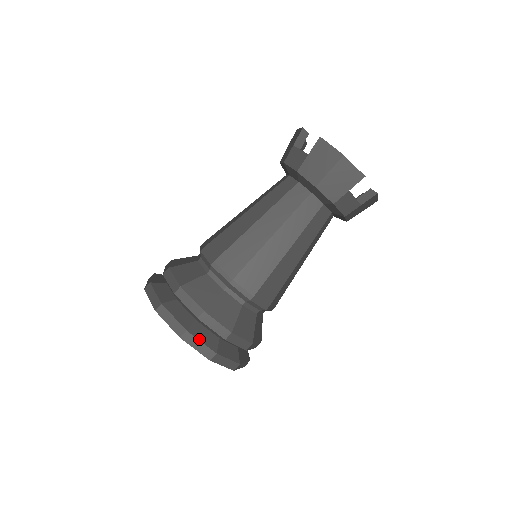
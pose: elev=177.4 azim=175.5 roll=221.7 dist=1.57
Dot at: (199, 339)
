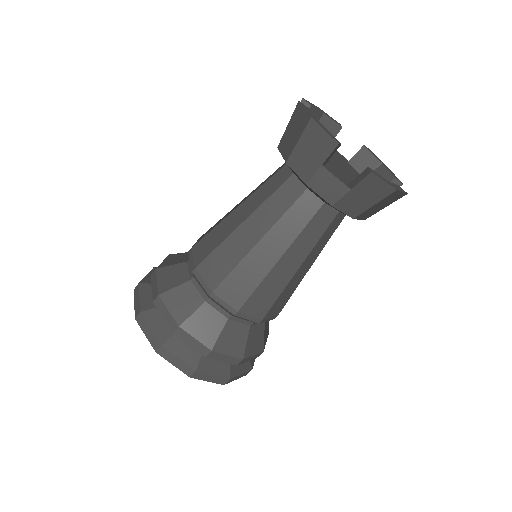
Dot at: (149, 325)
